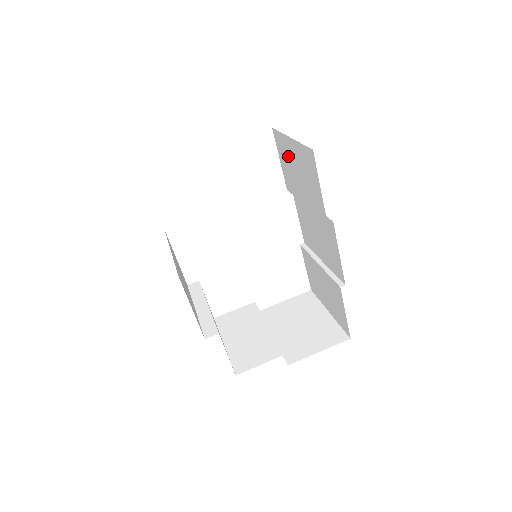
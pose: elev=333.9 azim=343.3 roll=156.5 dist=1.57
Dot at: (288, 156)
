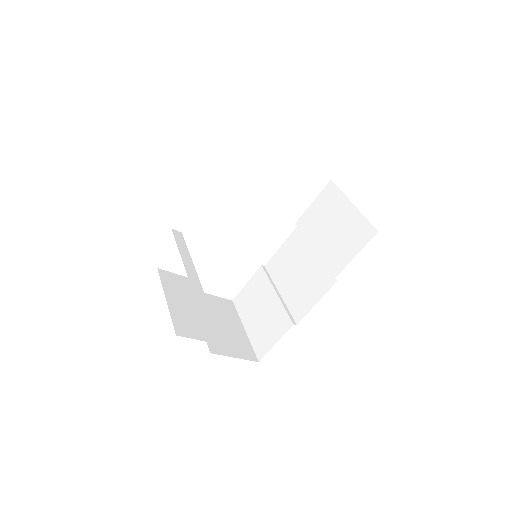
Dot at: (332, 209)
